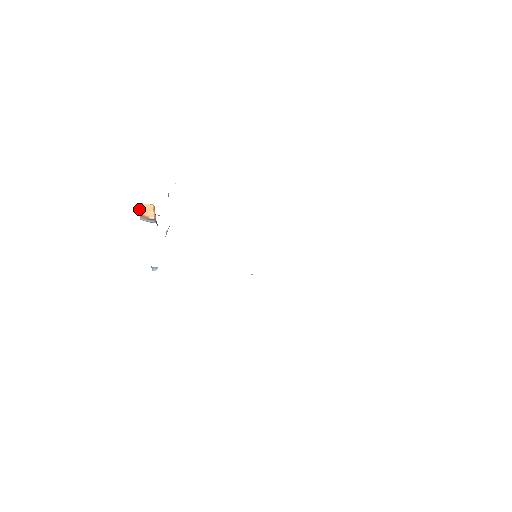
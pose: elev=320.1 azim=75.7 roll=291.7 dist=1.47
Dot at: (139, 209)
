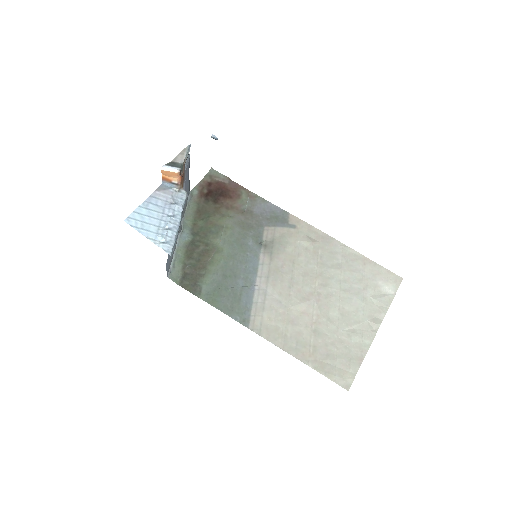
Dot at: (162, 173)
